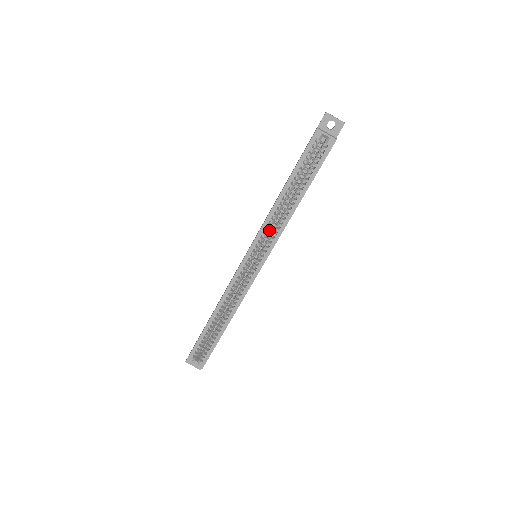
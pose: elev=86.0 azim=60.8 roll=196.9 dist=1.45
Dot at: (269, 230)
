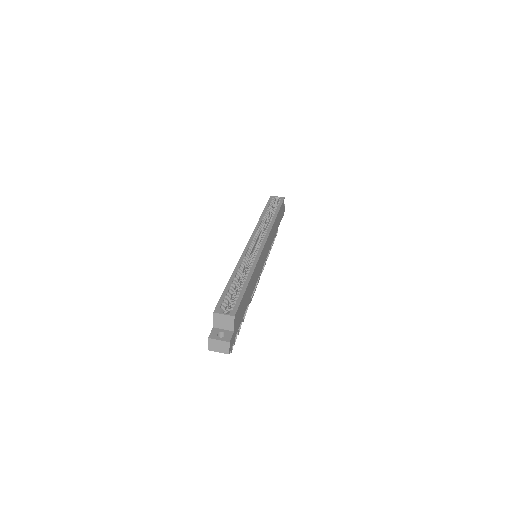
Dot at: occluded
